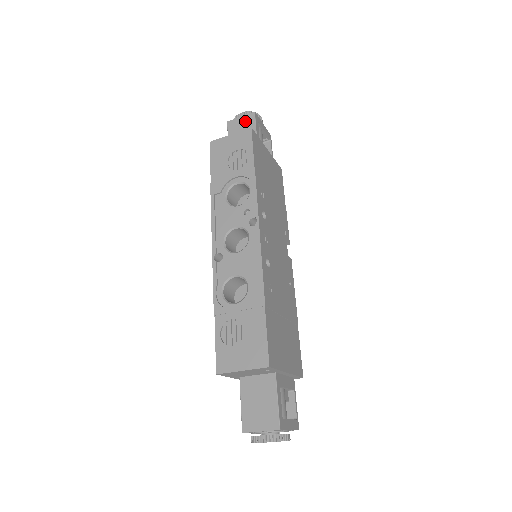
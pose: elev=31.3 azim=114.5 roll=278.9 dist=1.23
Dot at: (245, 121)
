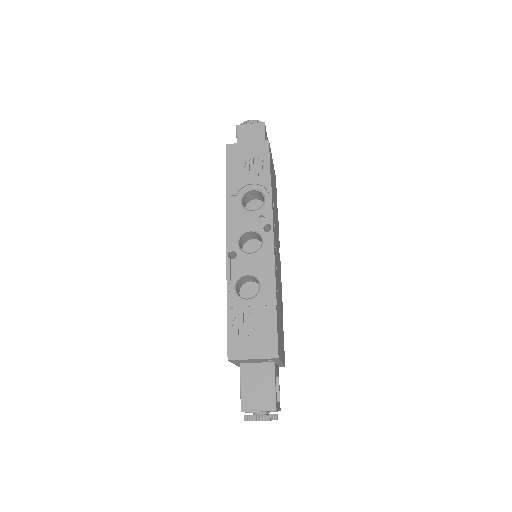
Dot at: (255, 129)
